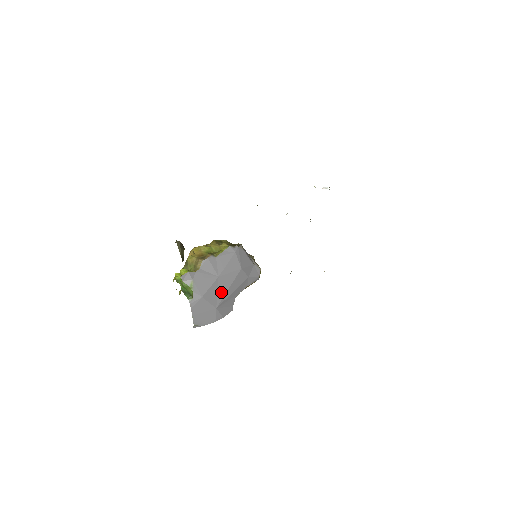
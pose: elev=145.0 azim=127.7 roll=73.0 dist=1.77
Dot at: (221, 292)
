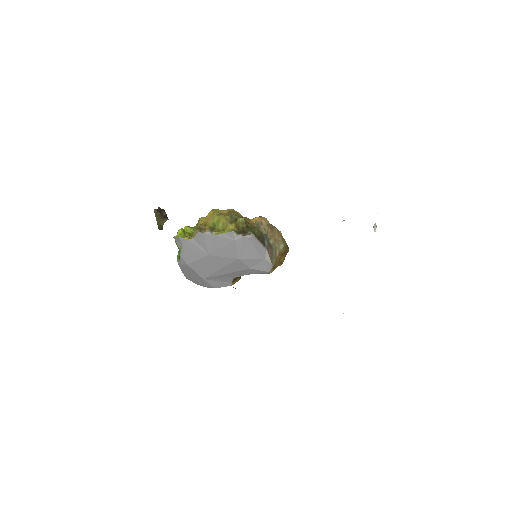
Dot at: (211, 268)
